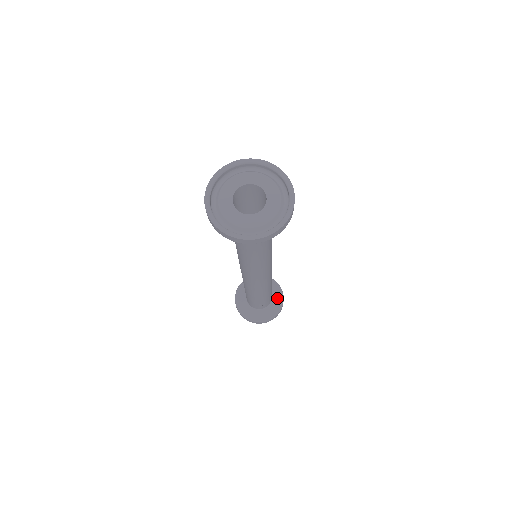
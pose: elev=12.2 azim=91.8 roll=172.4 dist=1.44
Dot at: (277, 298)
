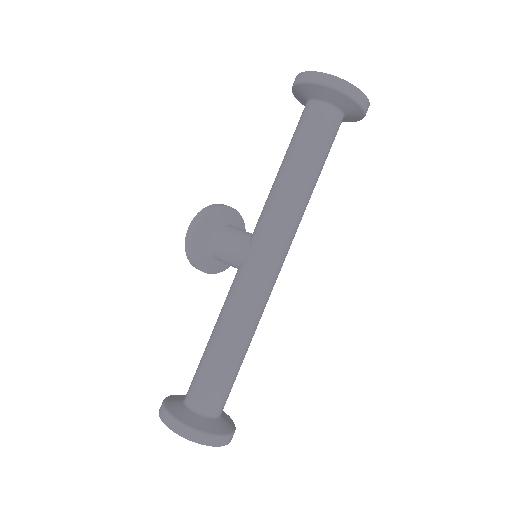
Dot at: occluded
